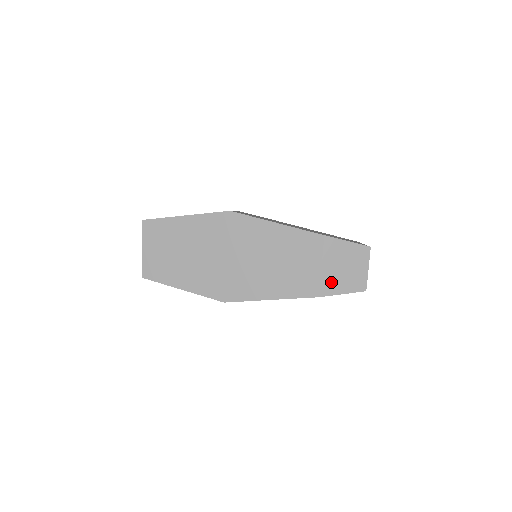
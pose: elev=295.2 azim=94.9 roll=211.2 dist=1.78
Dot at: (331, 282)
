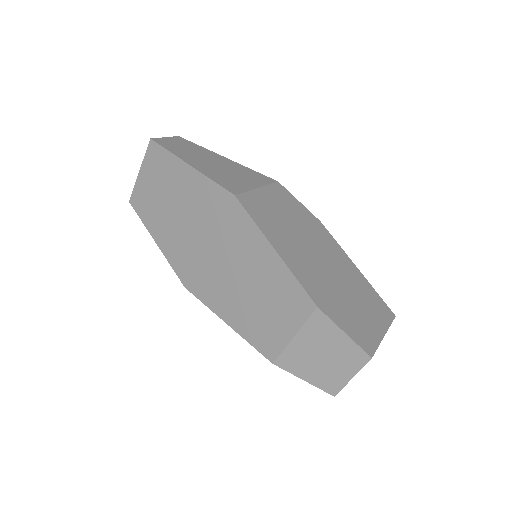
Dot at: (296, 359)
